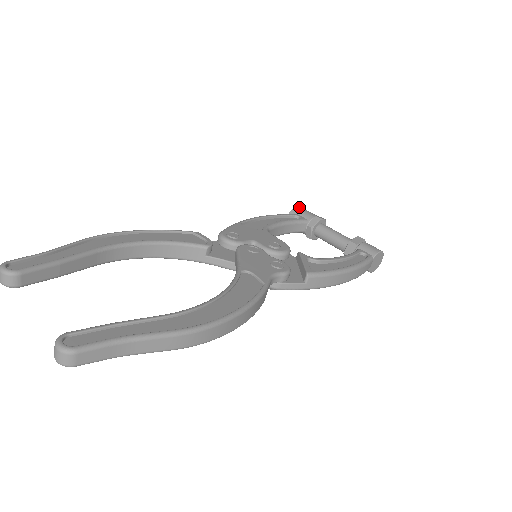
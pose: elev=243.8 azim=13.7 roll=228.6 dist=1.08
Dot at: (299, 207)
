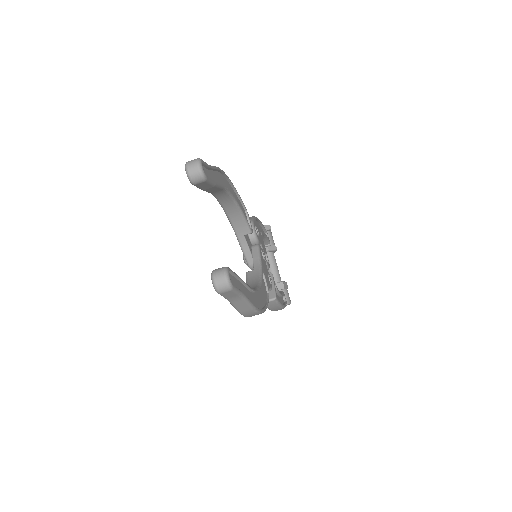
Dot at: occluded
